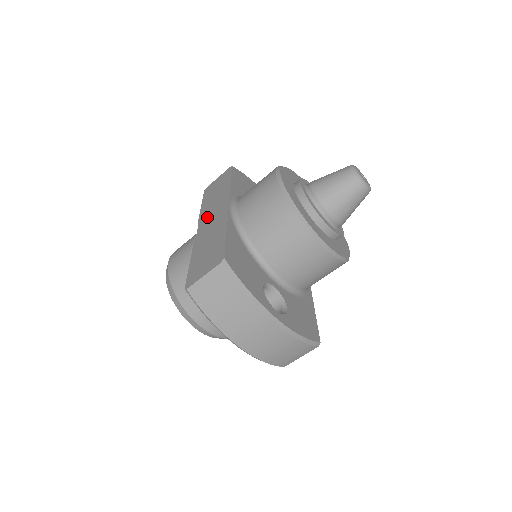
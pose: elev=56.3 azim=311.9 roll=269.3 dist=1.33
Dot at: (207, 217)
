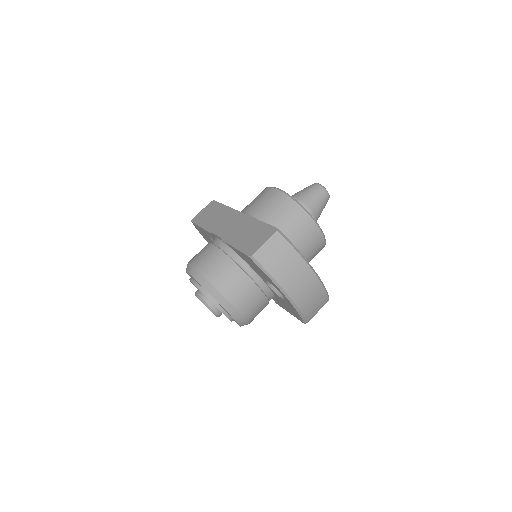
Dot at: (221, 226)
